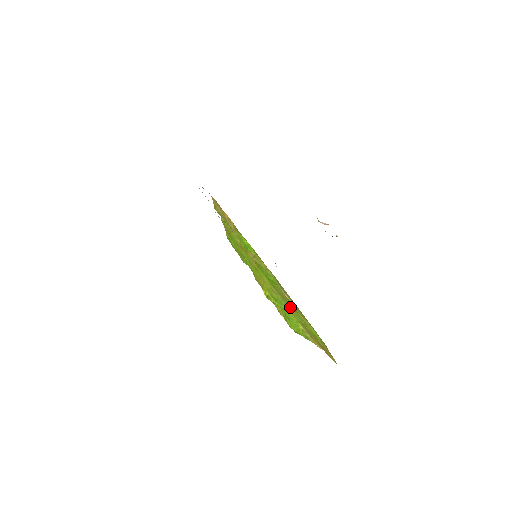
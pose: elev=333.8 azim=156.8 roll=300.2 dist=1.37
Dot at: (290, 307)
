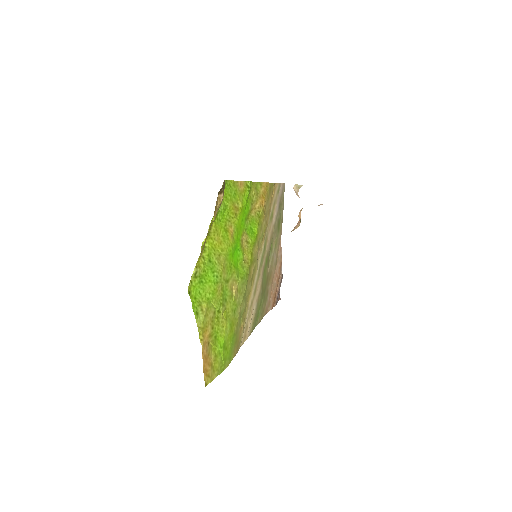
Dot at: (220, 289)
